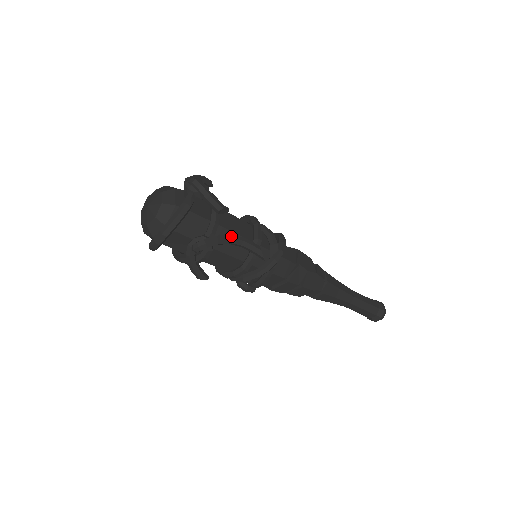
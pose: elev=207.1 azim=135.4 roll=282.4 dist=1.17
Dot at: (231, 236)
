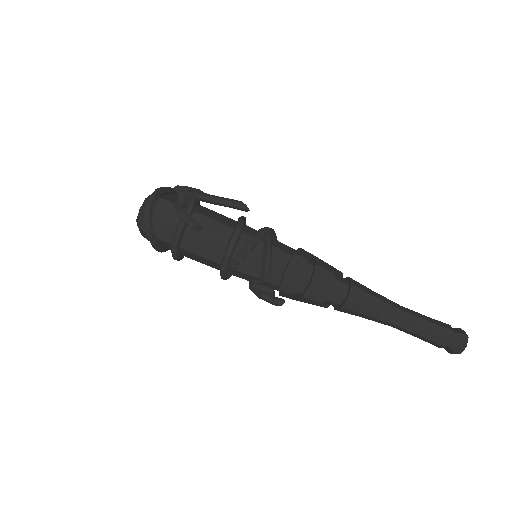
Dot at: (210, 196)
